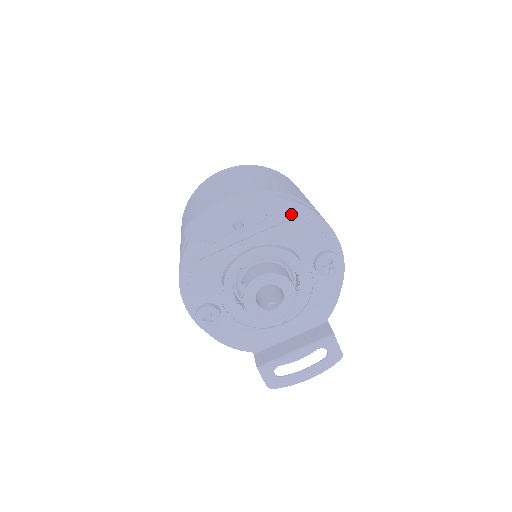
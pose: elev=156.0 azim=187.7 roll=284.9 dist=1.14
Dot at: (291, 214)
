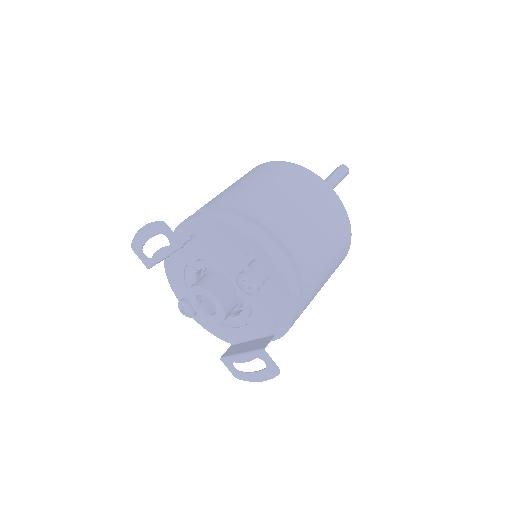
Dot at: (224, 232)
